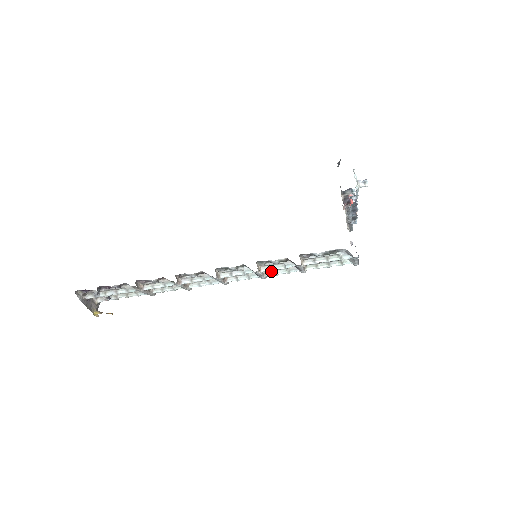
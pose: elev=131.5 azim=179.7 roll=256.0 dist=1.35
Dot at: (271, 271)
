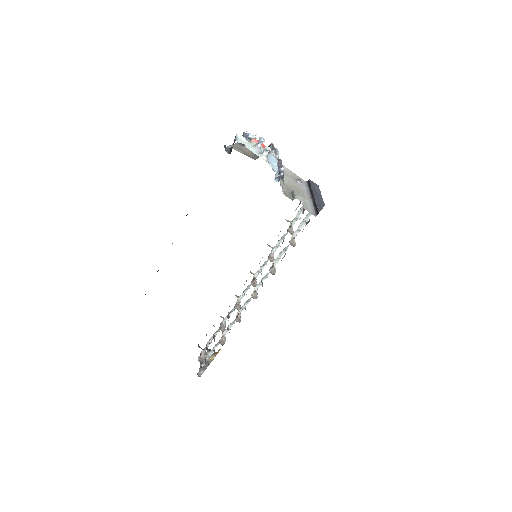
Dot at: (273, 249)
